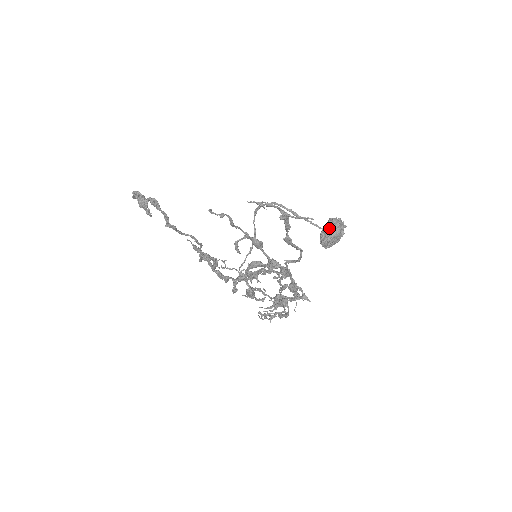
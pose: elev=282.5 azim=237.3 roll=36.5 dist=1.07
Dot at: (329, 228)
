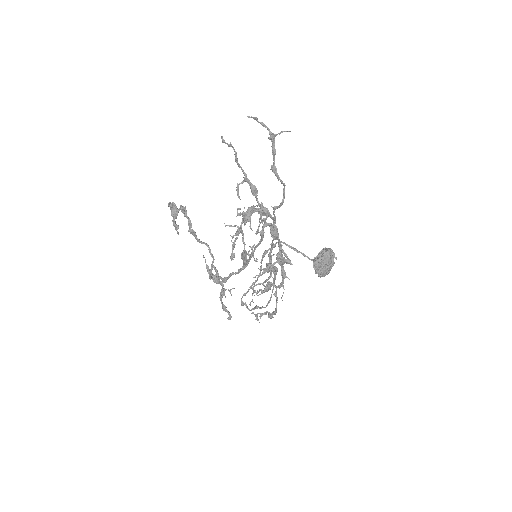
Dot at: (321, 253)
